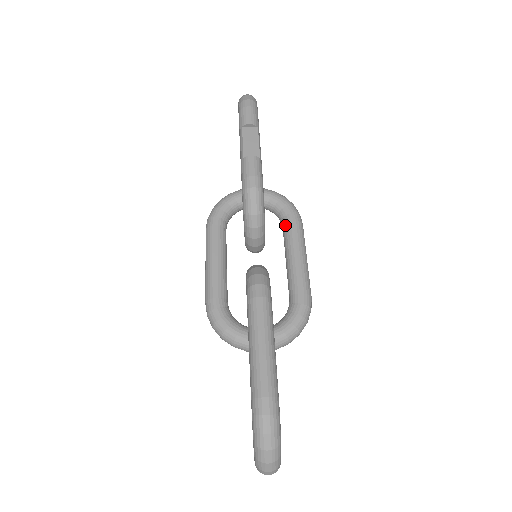
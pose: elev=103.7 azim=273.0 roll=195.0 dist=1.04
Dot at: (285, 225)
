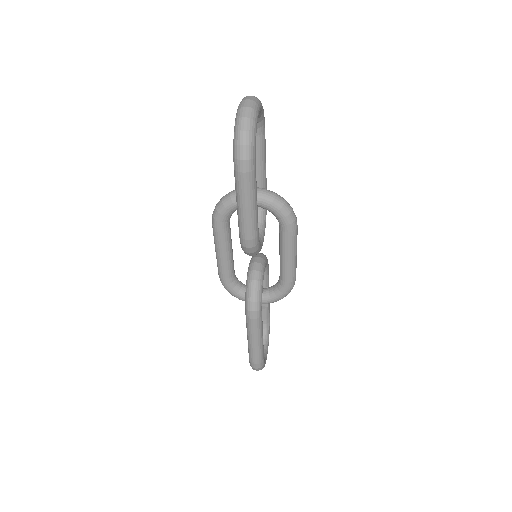
Dot at: occluded
